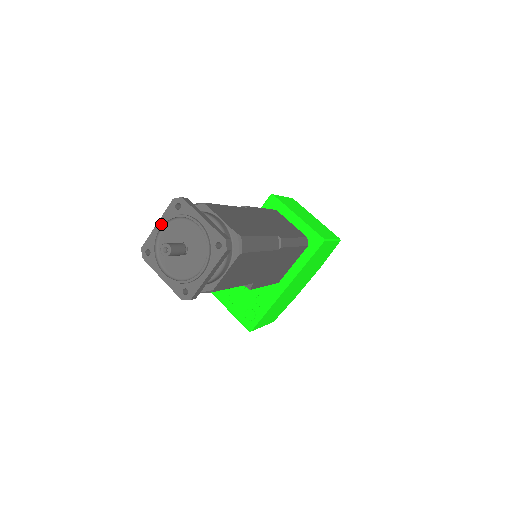
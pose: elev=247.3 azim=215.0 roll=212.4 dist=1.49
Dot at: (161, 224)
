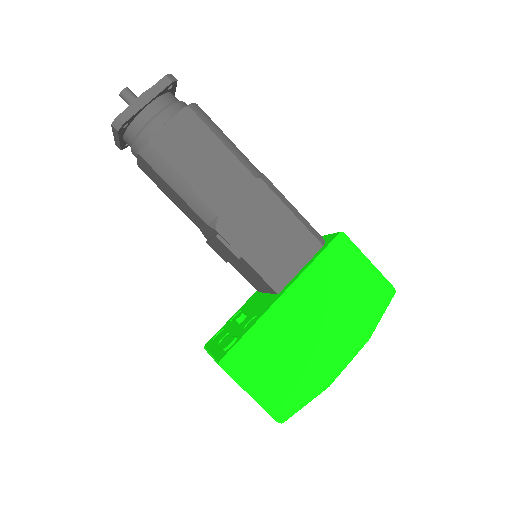
Dot at: occluded
